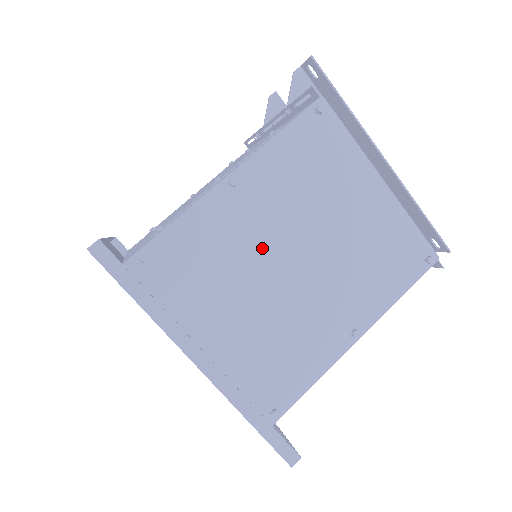
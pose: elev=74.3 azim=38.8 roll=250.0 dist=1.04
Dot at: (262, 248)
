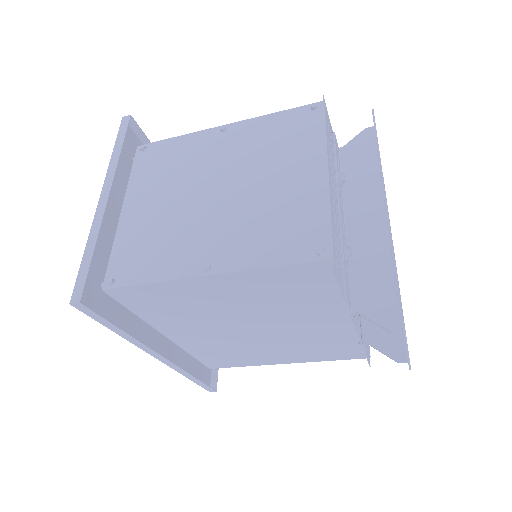
Dot at: (205, 173)
